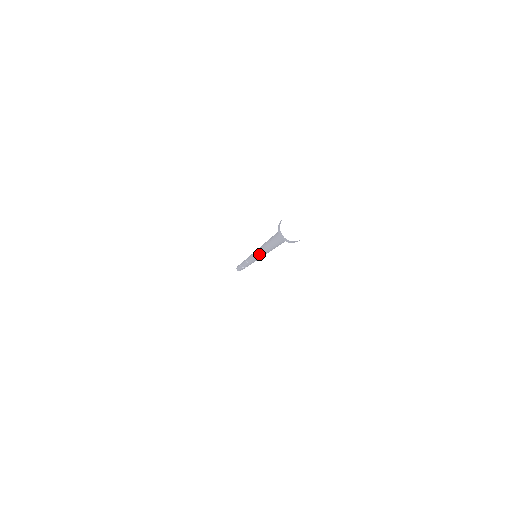
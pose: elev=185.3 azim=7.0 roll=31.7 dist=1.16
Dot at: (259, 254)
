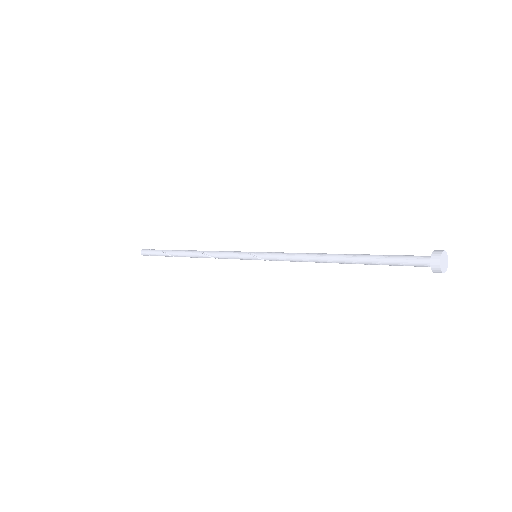
Dot at: occluded
